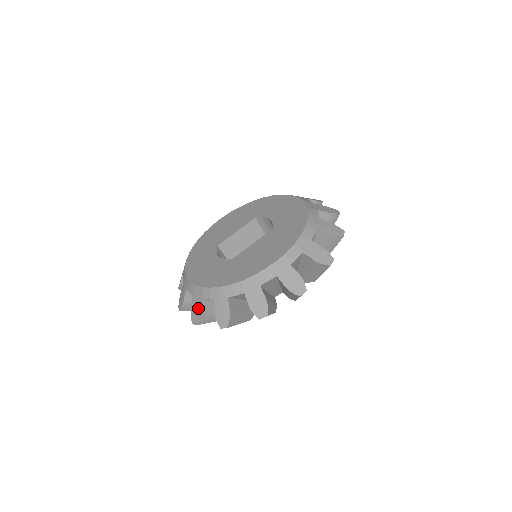
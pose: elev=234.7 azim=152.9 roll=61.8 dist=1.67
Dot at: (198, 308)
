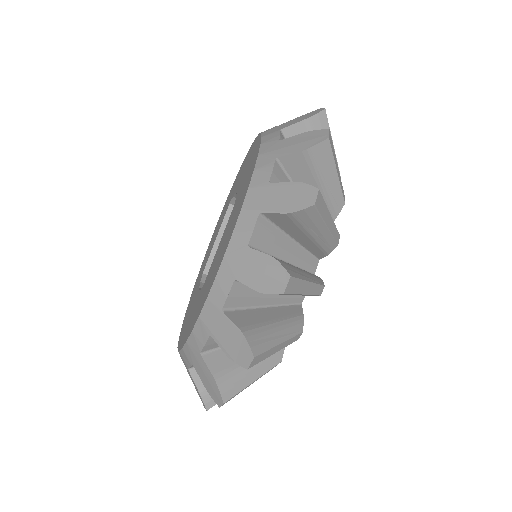
Dot at: (194, 384)
